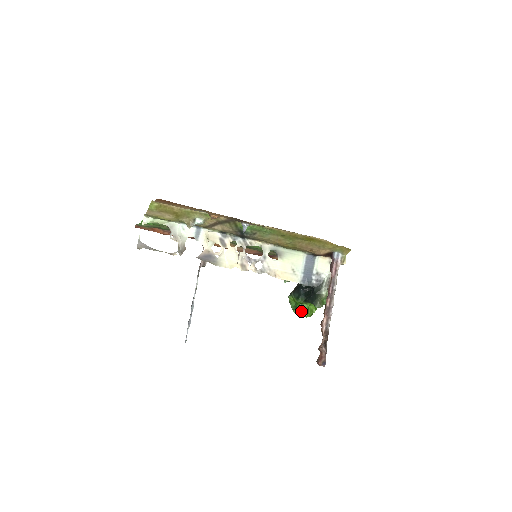
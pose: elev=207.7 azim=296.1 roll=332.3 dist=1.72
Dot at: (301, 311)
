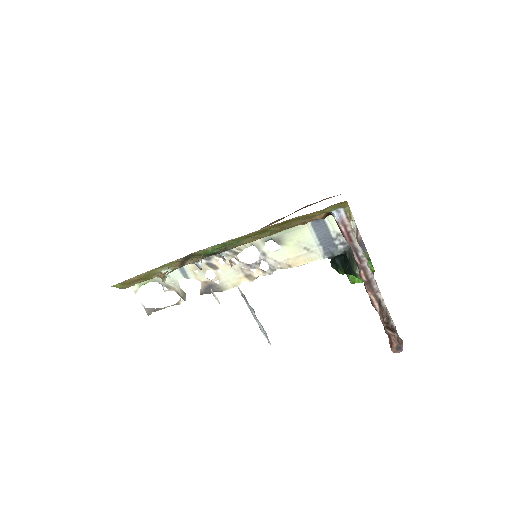
Dot at: (352, 281)
